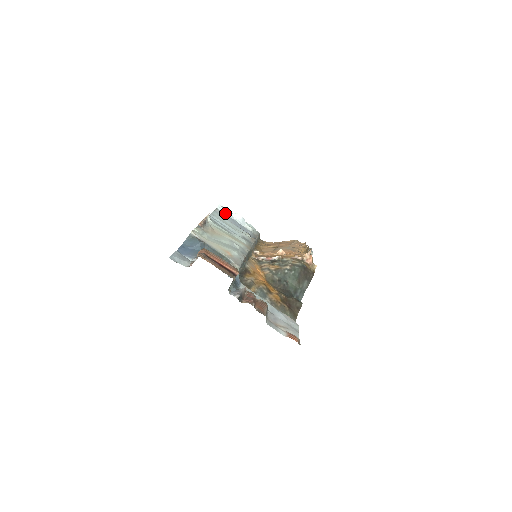
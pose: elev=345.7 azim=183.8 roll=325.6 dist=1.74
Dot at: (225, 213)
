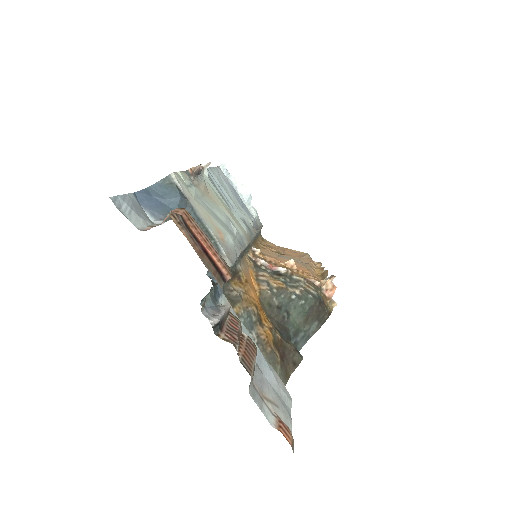
Dot at: (228, 178)
